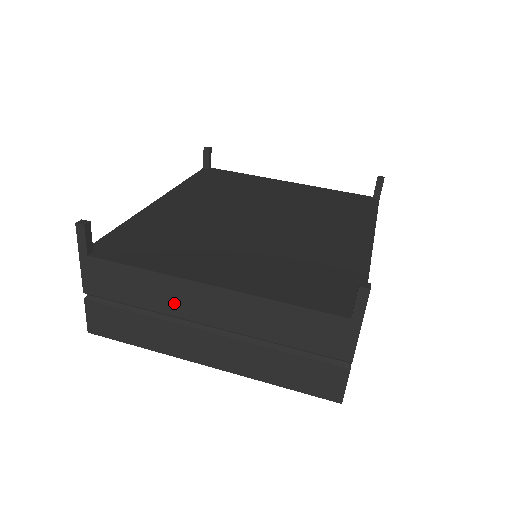
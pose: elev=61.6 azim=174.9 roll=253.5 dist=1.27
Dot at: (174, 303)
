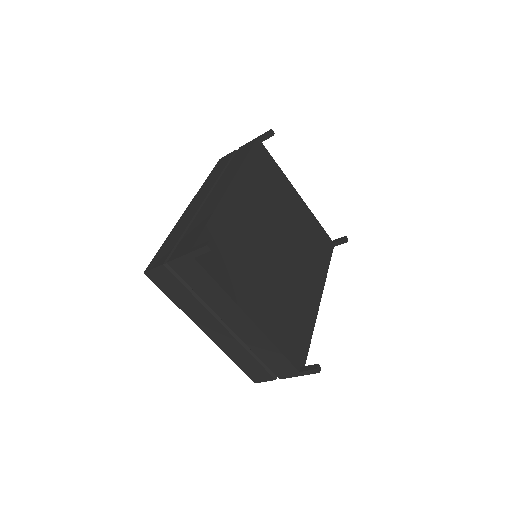
Dot at: (221, 308)
